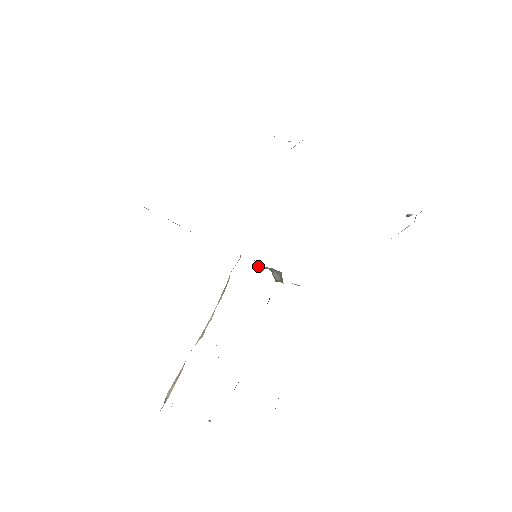
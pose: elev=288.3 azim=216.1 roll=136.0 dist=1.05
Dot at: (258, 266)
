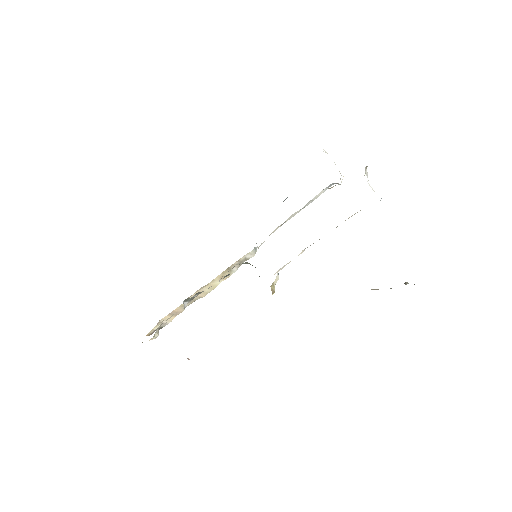
Dot at: (247, 262)
